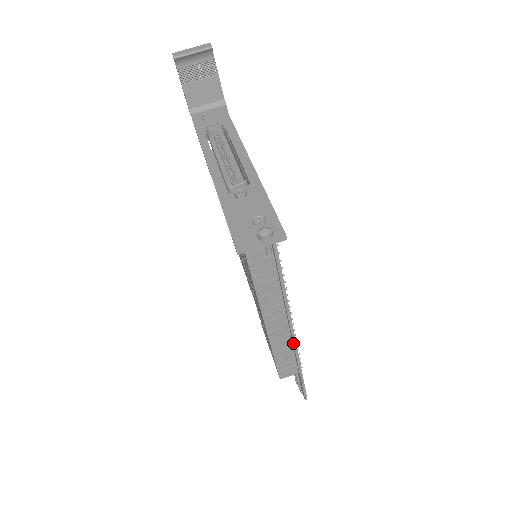
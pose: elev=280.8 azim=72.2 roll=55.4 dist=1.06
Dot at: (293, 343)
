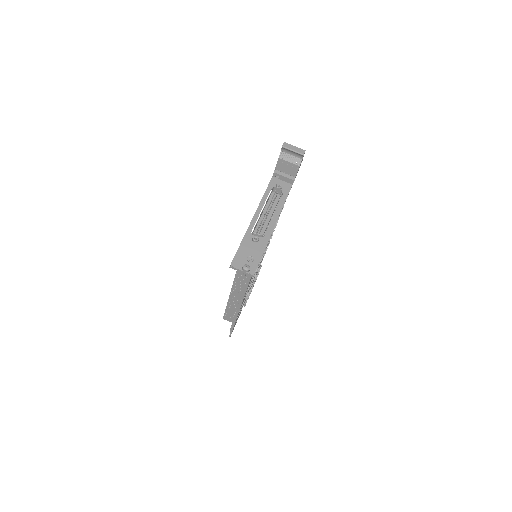
Dot at: (238, 310)
